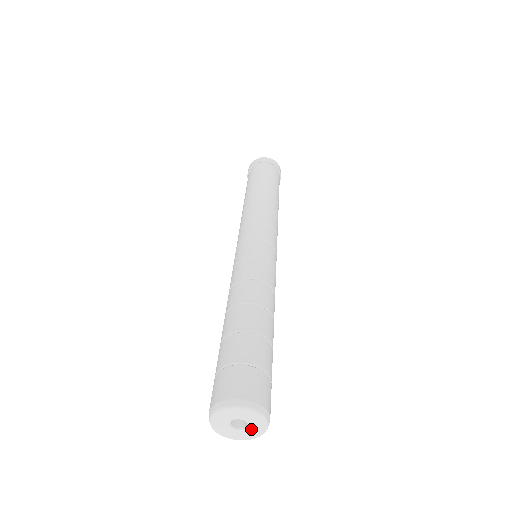
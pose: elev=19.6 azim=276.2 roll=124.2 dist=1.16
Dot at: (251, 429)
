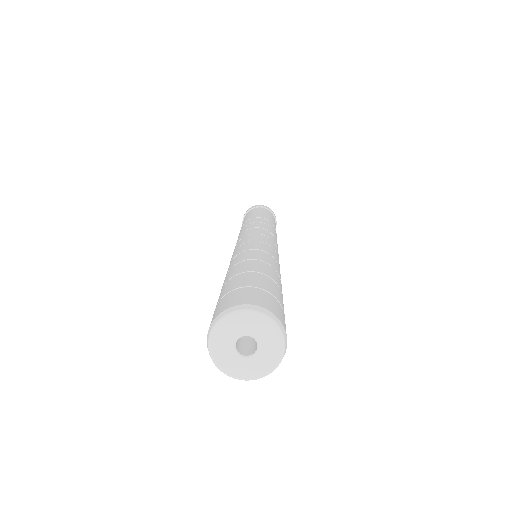
Dot at: (262, 355)
